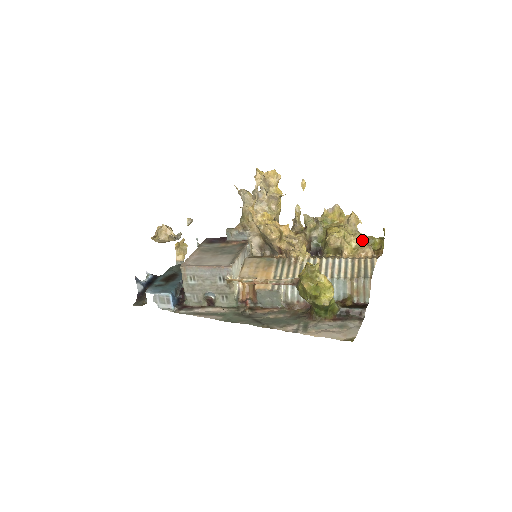
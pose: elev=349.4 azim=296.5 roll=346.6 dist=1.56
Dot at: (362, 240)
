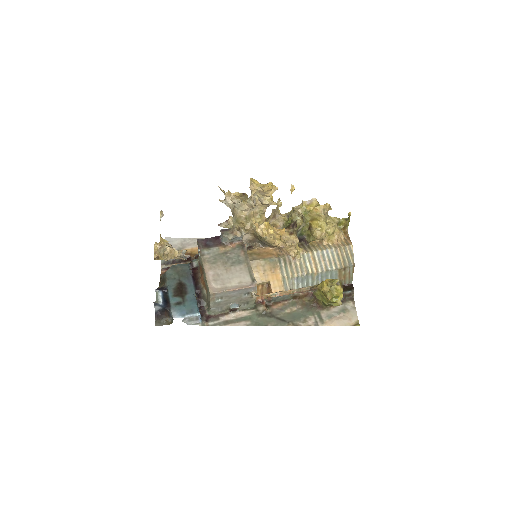
Dot at: (336, 227)
